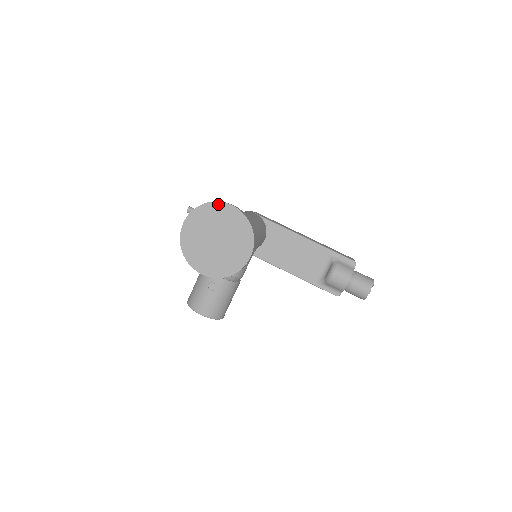
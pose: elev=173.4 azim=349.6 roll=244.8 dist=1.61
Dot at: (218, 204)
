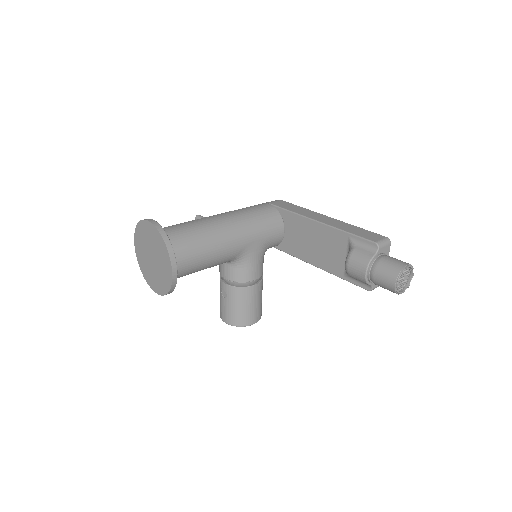
Dot at: (143, 222)
